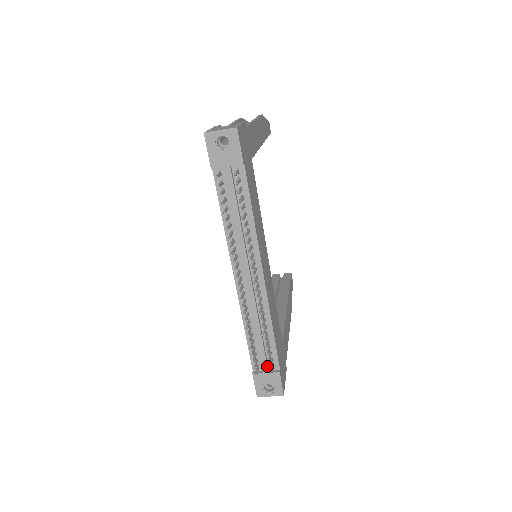
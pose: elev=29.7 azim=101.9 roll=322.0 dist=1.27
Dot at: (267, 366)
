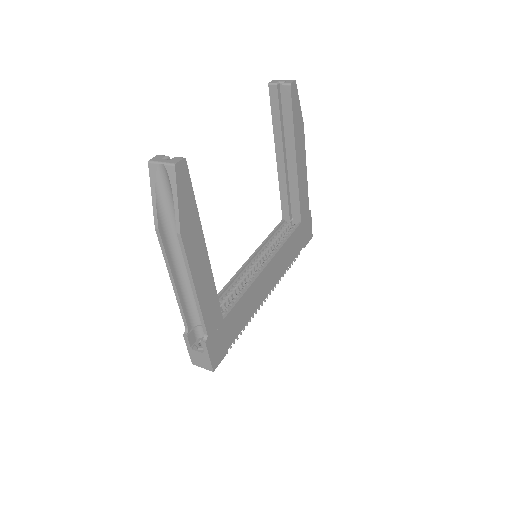
Dot at: occluded
